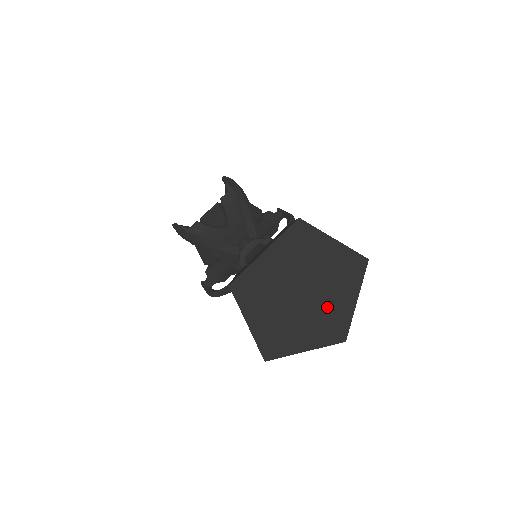
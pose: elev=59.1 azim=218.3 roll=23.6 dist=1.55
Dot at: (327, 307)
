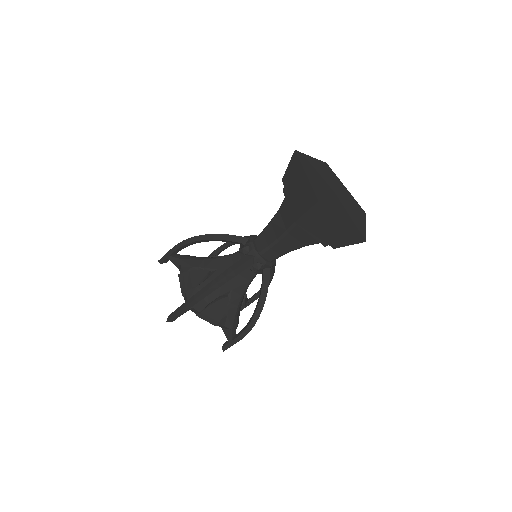
Dot at: (349, 212)
